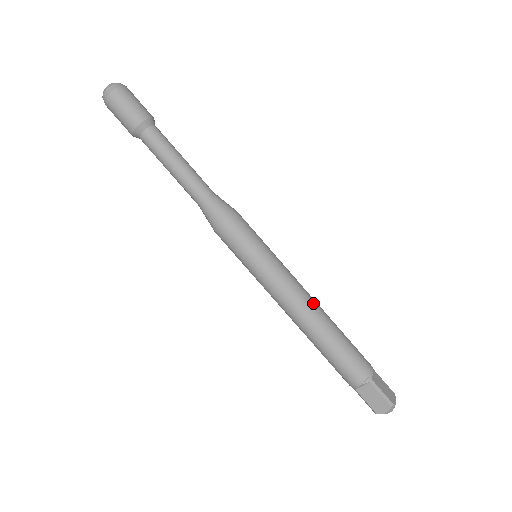
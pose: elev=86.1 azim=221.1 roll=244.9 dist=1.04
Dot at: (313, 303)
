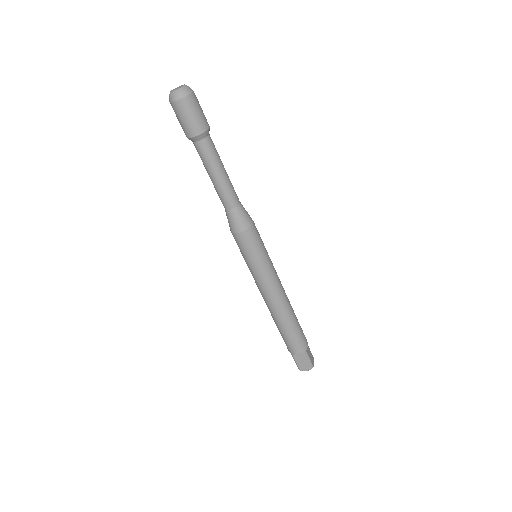
Dot at: (286, 297)
